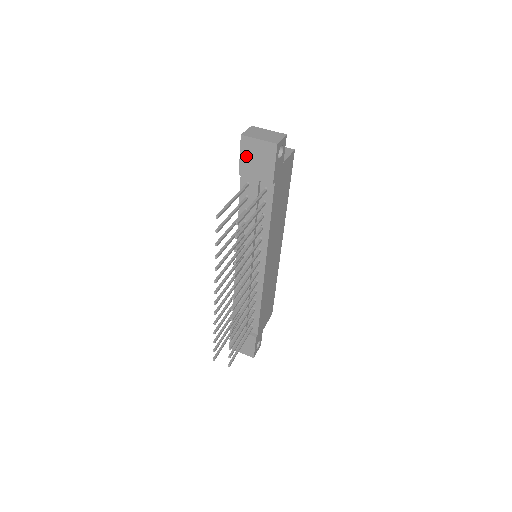
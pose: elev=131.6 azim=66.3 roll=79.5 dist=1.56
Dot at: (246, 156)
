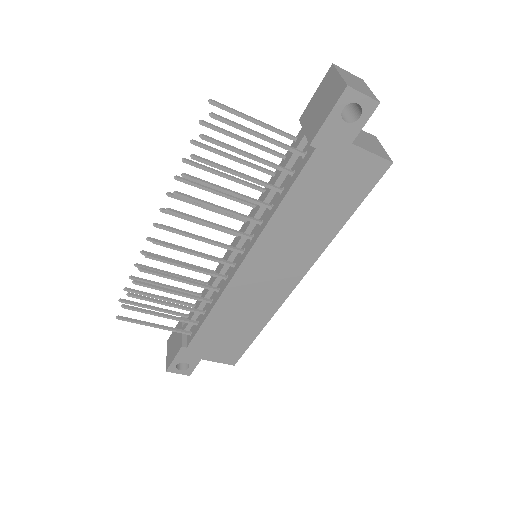
Dot at: (318, 95)
